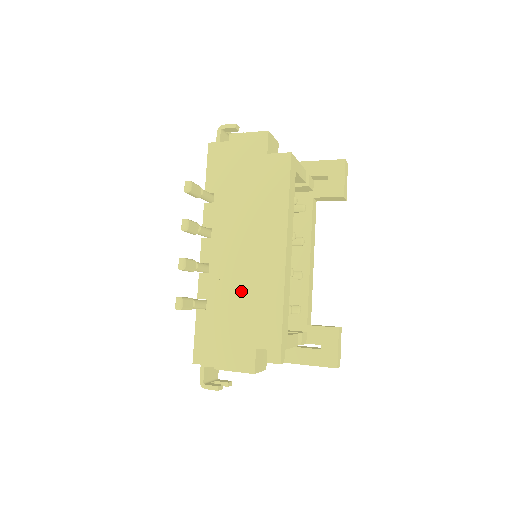
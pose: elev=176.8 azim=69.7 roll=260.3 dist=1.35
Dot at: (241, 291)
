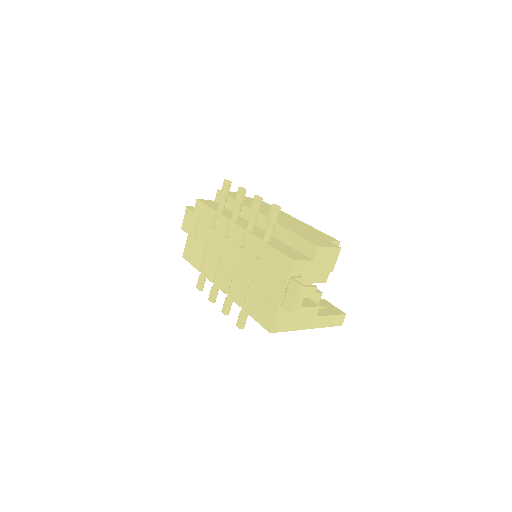
Dot at: (292, 225)
